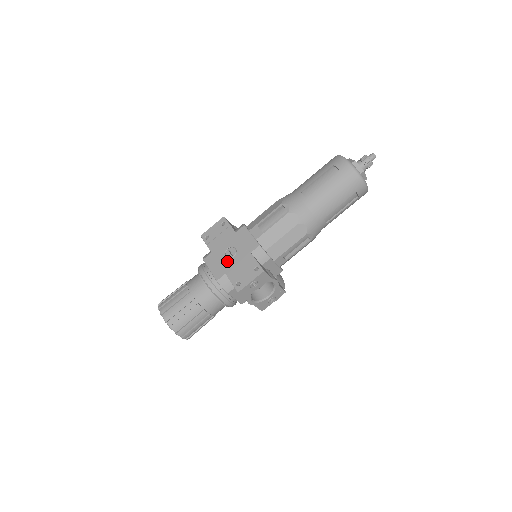
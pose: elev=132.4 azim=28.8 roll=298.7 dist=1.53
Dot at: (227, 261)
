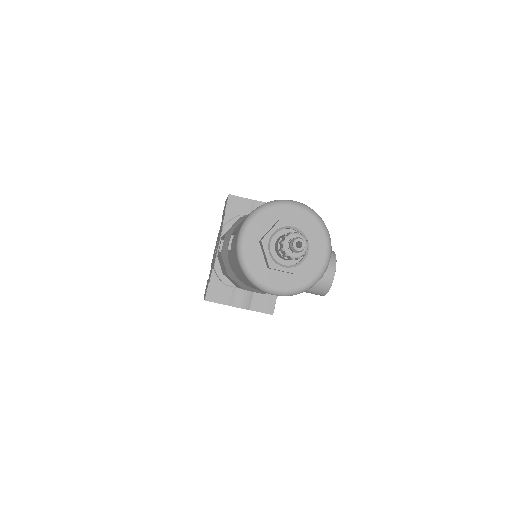
Dot at: (214, 255)
